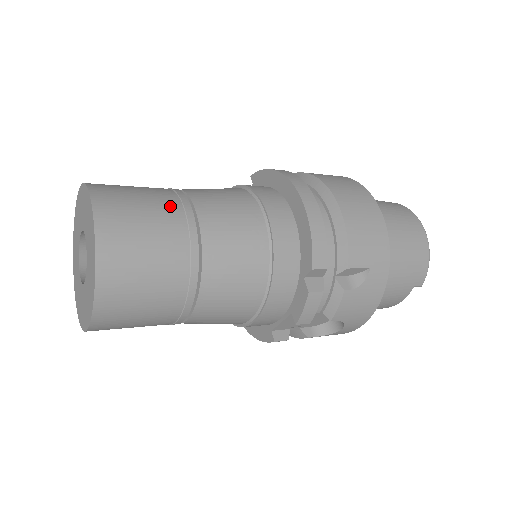
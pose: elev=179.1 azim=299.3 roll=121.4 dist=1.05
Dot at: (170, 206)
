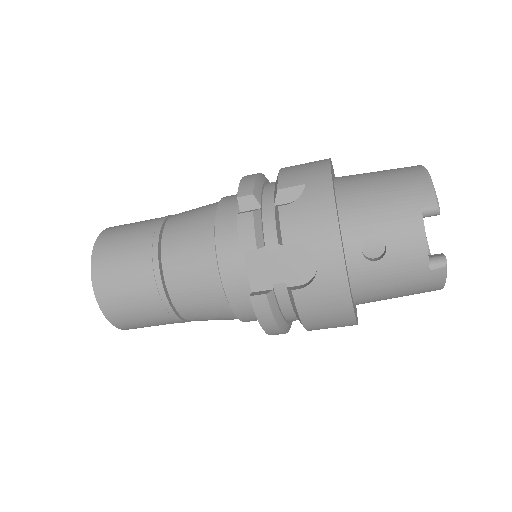
Dot at: occluded
